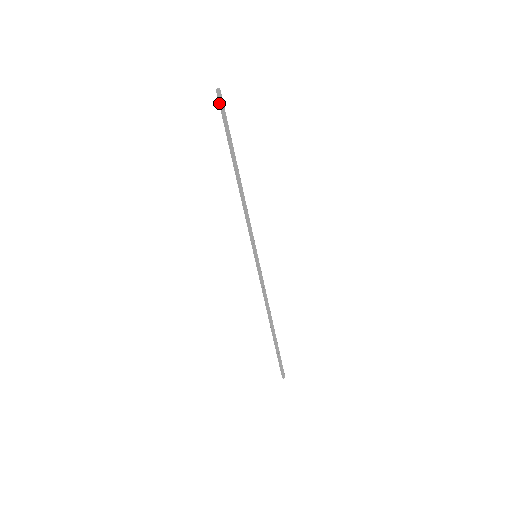
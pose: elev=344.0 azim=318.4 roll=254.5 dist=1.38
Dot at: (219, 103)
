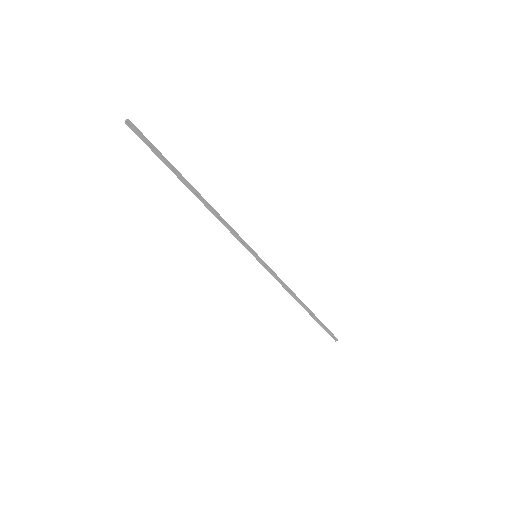
Dot at: (137, 133)
